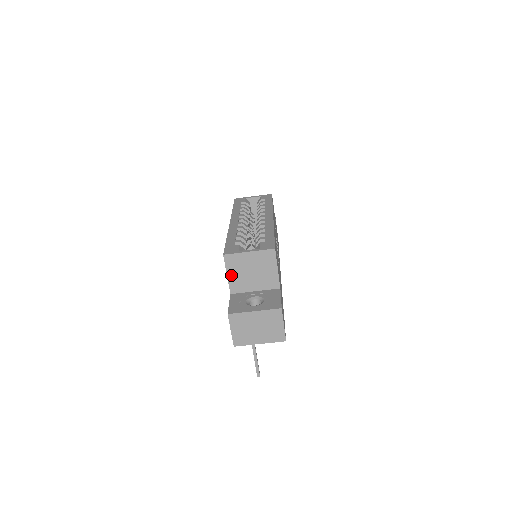
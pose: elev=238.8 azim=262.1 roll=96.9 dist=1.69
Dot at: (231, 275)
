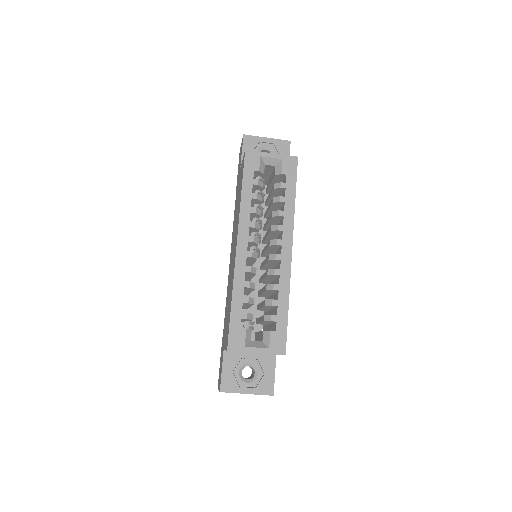
Dot at: occluded
